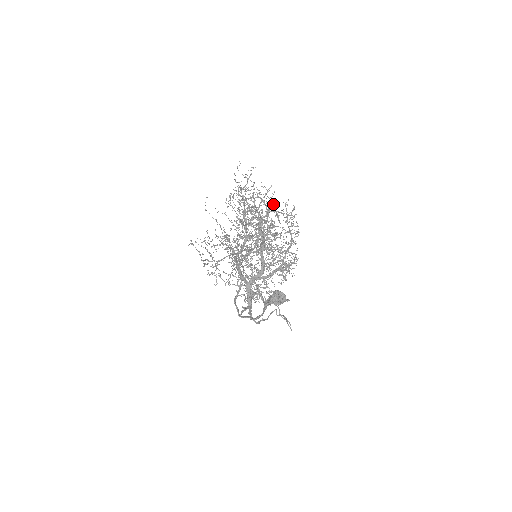
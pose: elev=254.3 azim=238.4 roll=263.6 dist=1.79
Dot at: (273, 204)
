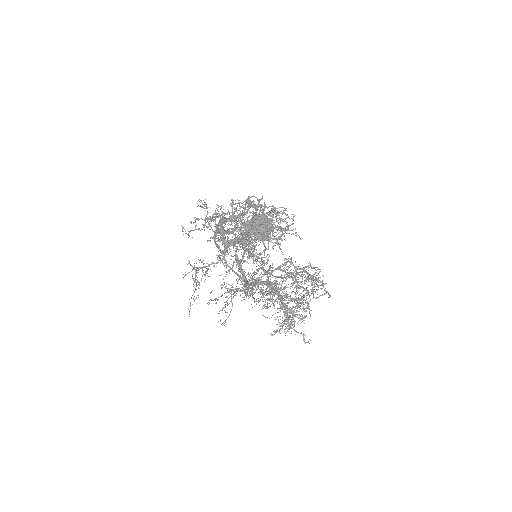
Dot at: (291, 234)
